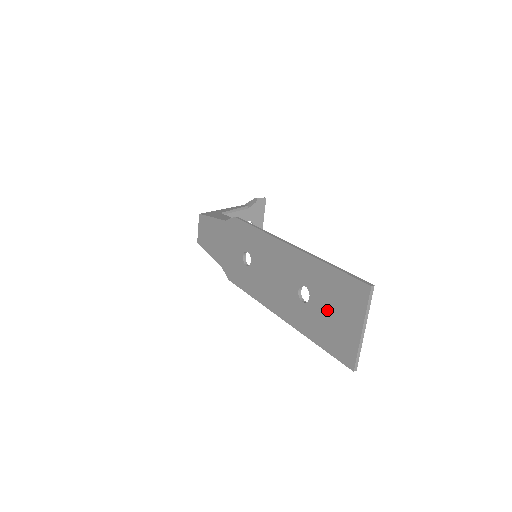
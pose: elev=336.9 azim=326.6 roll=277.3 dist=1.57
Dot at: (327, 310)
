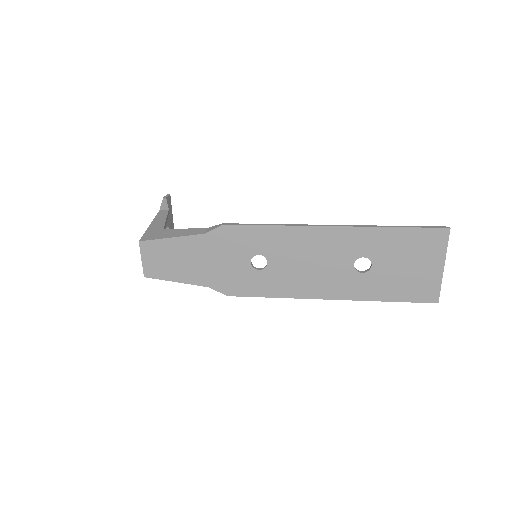
Dot at: (398, 267)
